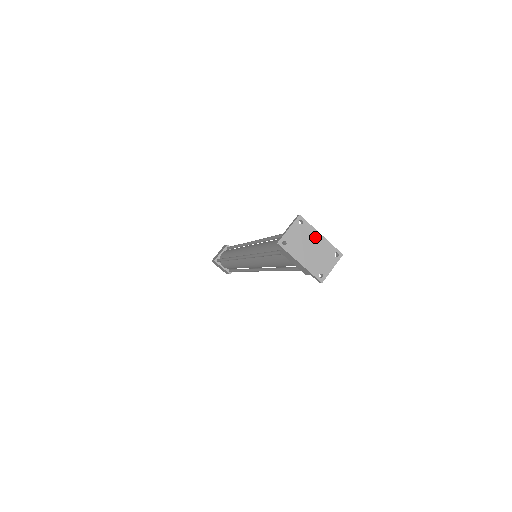
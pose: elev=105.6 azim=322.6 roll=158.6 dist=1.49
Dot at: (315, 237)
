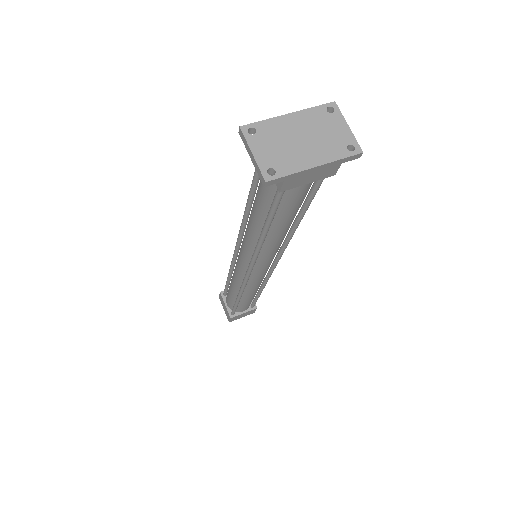
Dot at: (287, 124)
